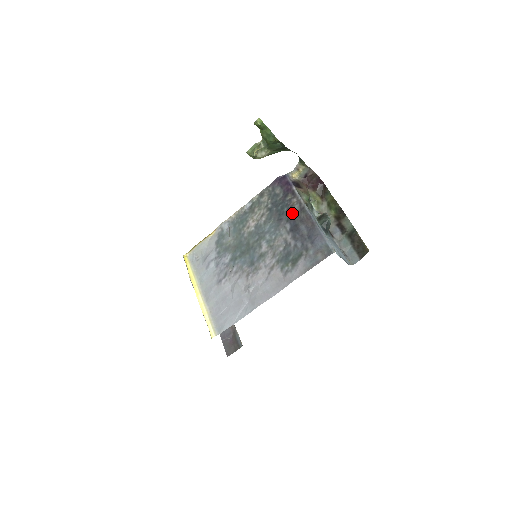
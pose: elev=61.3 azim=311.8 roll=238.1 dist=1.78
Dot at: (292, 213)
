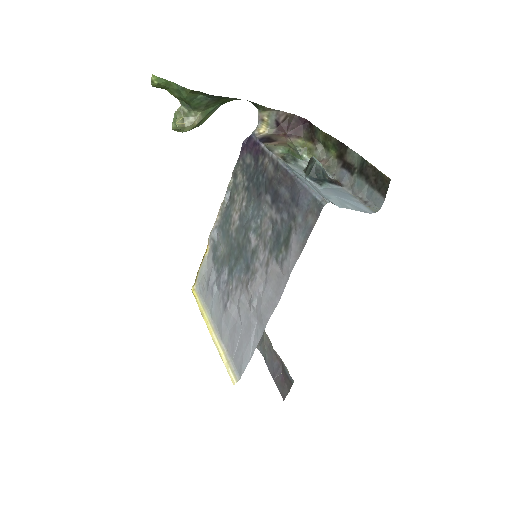
Dot at: (267, 179)
